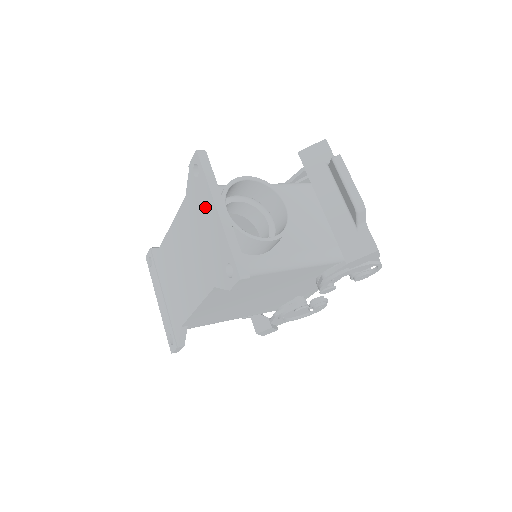
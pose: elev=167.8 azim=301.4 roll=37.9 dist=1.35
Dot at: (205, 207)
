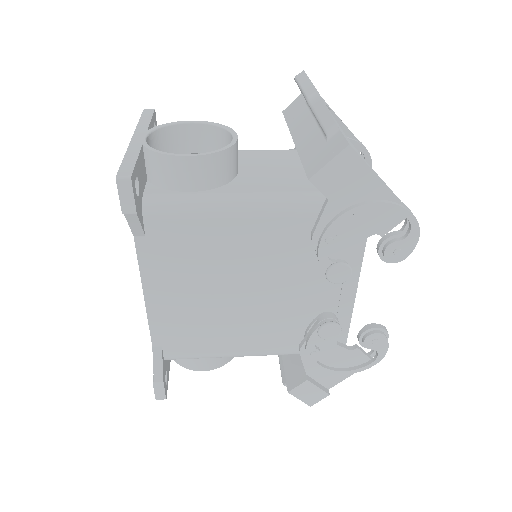
Dot at: occluded
